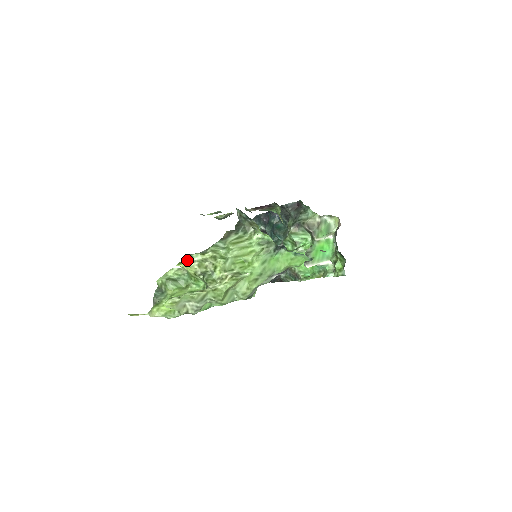
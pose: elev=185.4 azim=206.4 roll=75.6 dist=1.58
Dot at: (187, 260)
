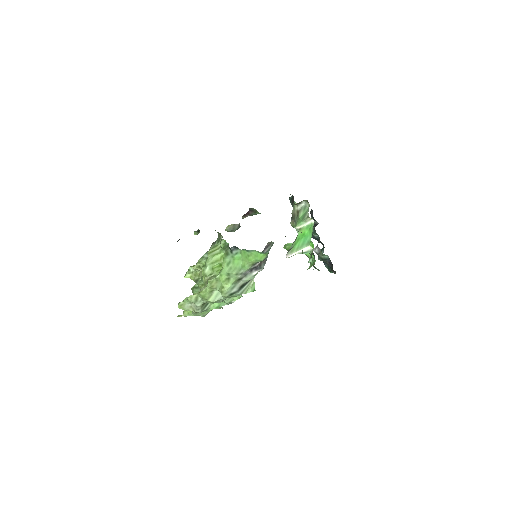
Dot at: (187, 272)
